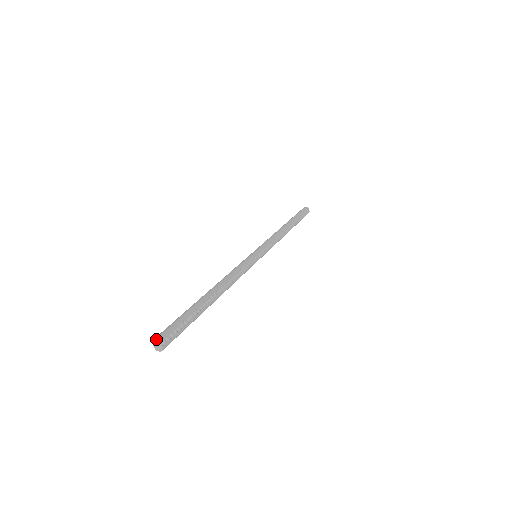
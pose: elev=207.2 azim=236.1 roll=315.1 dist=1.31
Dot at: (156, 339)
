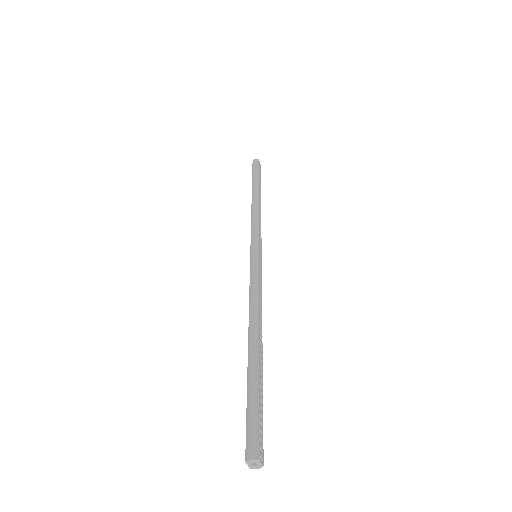
Dot at: (254, 459)
